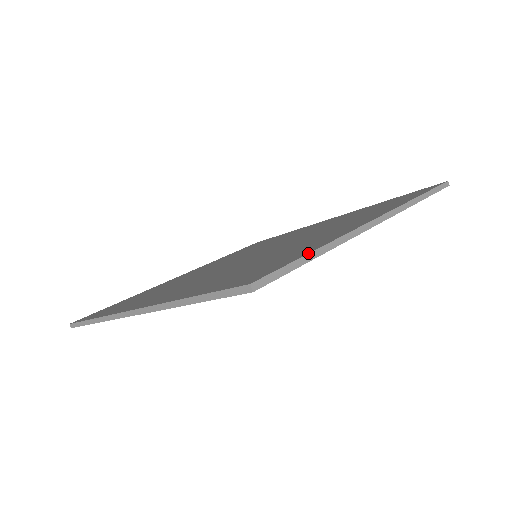
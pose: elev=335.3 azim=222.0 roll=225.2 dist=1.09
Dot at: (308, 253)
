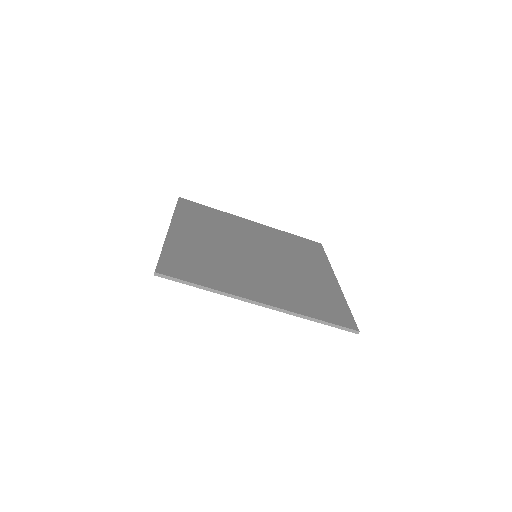
Dot at: occluded
